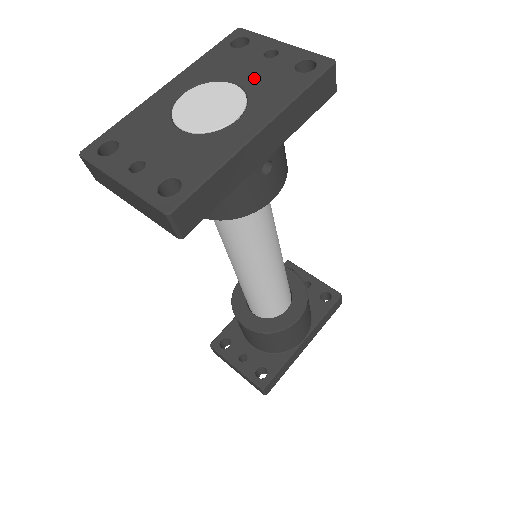
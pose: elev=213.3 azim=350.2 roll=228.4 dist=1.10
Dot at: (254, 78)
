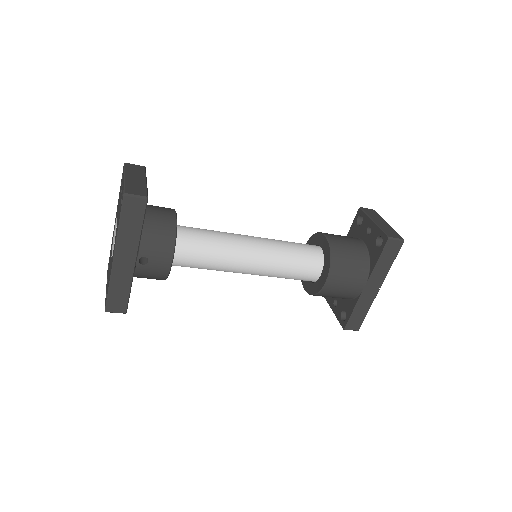
Dot at: (118, 214)
